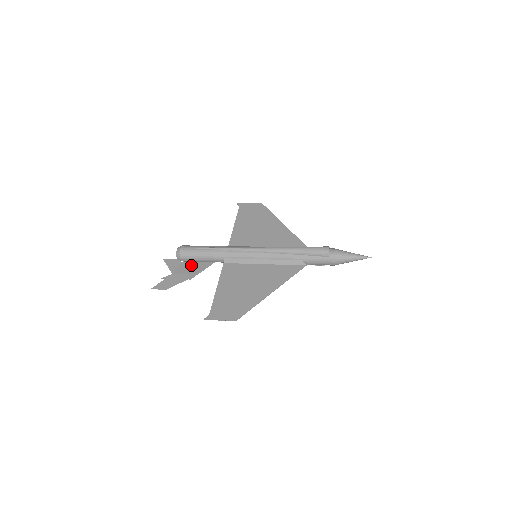
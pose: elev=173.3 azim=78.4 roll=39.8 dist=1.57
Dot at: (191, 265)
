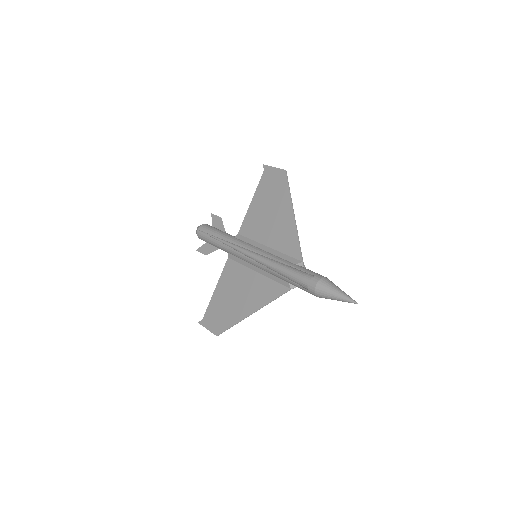
Dot at: occluded
